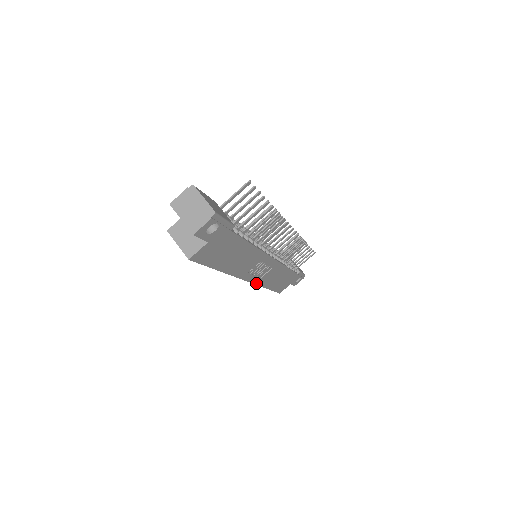
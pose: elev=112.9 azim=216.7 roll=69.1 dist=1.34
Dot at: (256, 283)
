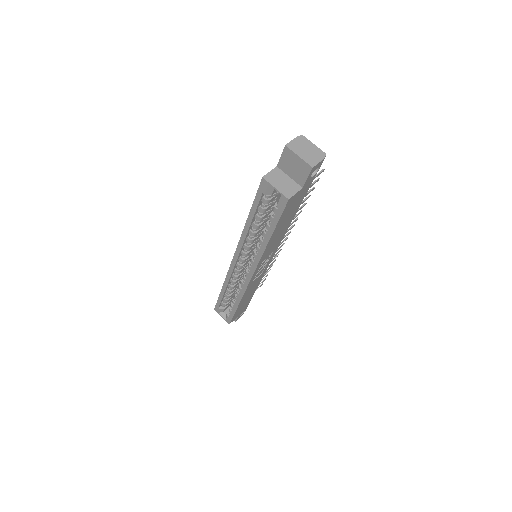
Dot at: (247, 287)
